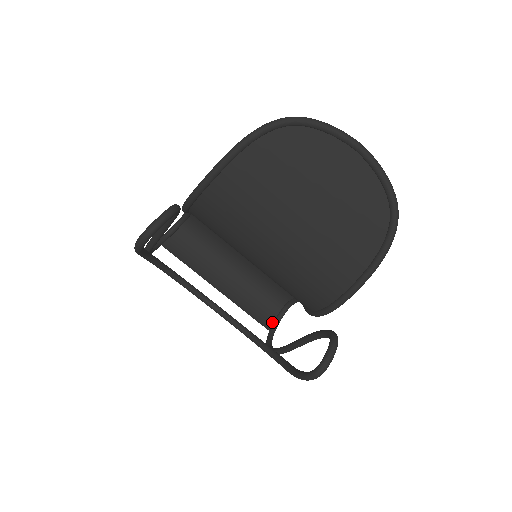
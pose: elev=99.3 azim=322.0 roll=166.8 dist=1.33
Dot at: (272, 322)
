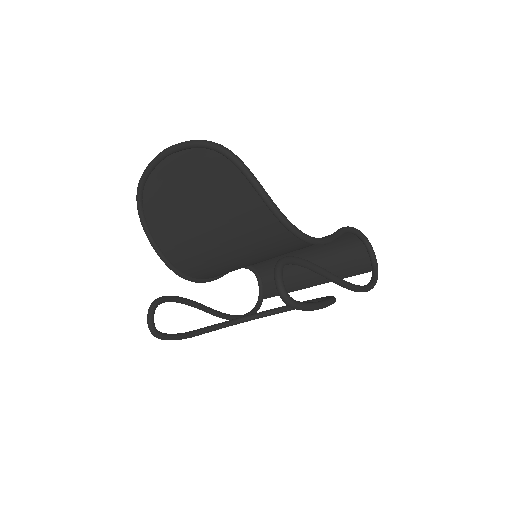
Dot at: (370, 262)
